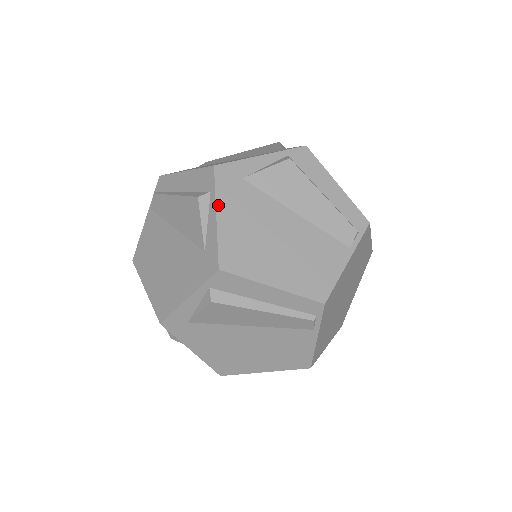
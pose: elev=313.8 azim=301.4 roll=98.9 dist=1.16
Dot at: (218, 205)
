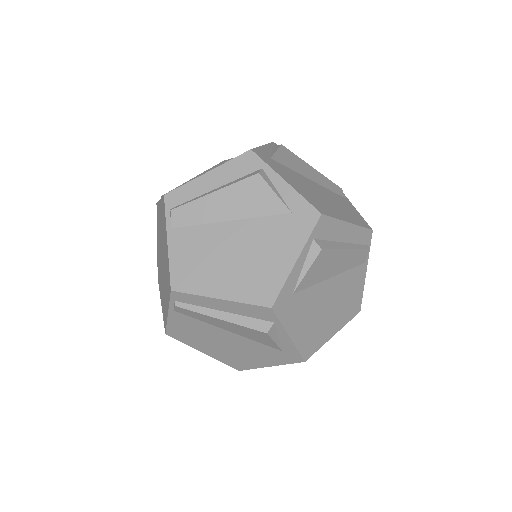
Dot at: (279, 174)
